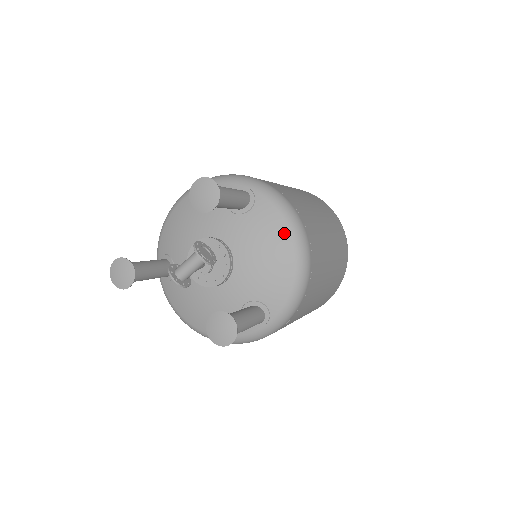
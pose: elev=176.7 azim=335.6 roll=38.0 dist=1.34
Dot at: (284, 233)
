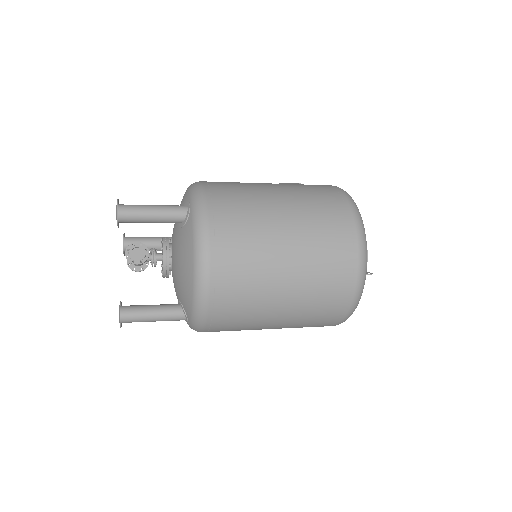
Dot at: (190, 258)
